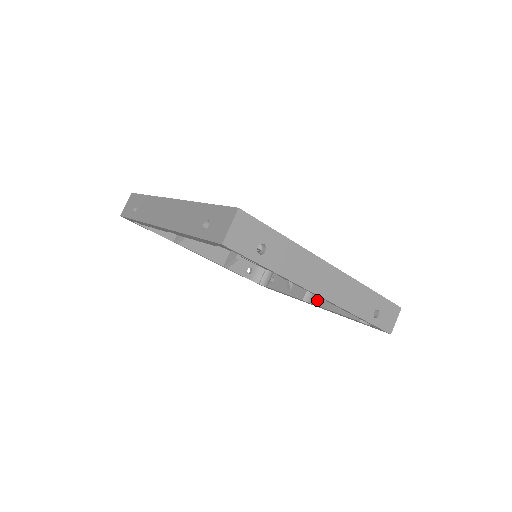
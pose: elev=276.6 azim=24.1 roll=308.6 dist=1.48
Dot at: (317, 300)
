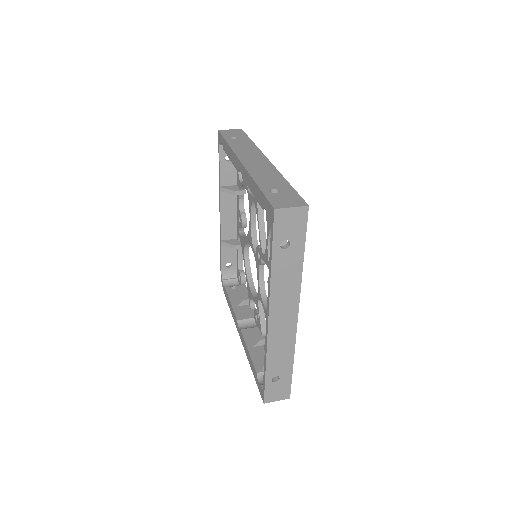
Dot at: (246, 331)
